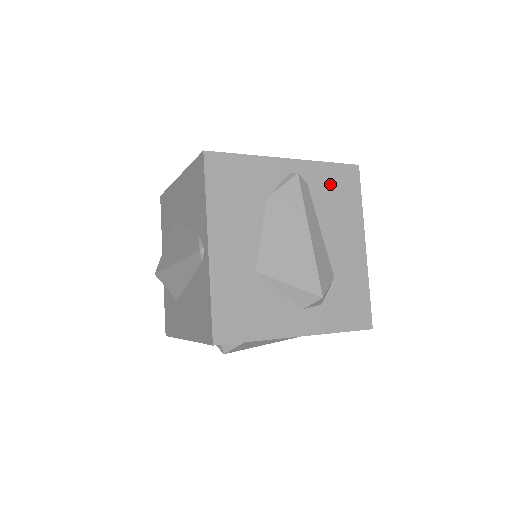
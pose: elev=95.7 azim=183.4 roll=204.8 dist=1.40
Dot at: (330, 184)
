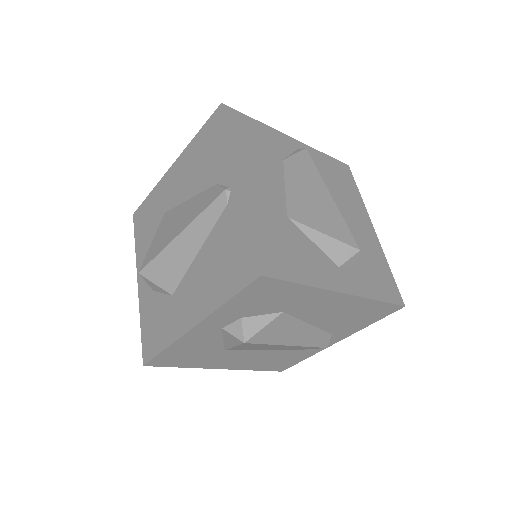
Dot at: (331, 170)
